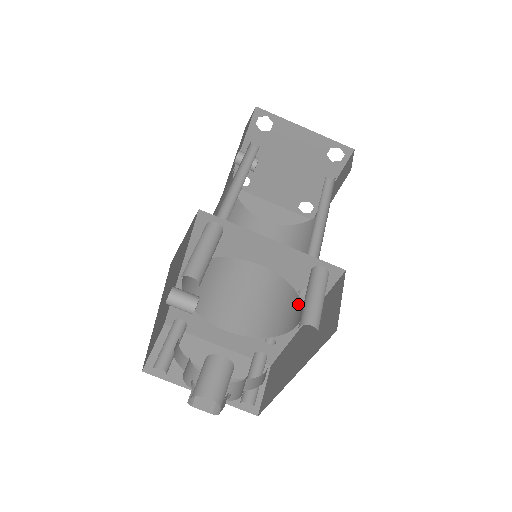
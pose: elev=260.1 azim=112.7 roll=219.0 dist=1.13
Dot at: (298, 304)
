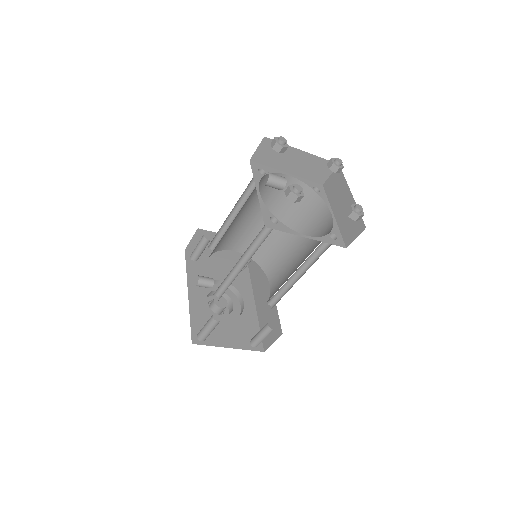
Dot at: (277, 268)
